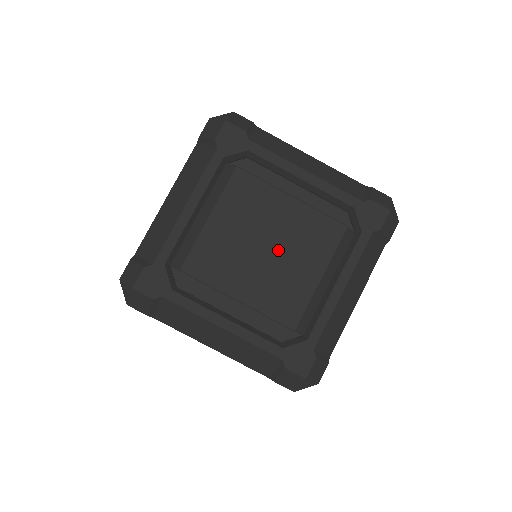
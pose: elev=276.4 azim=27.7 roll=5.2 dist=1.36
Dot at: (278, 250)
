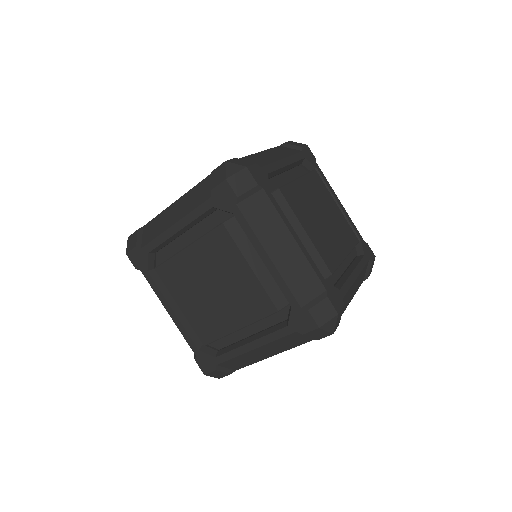
Dot at: (218, 282)
